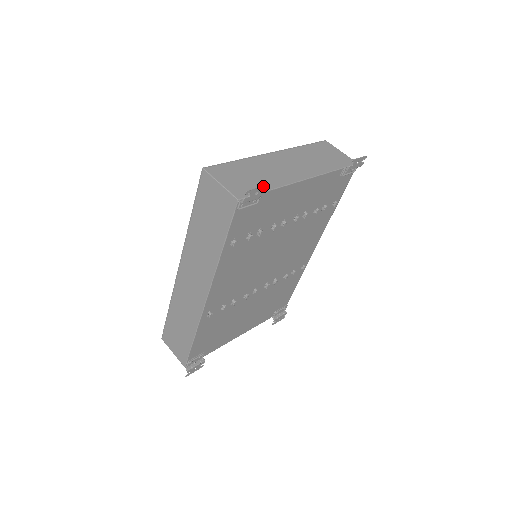
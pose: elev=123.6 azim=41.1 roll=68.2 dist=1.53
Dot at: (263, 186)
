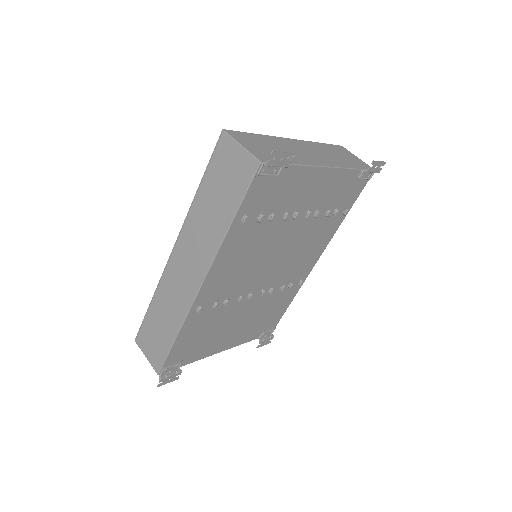
Dot at: (289, 152)
